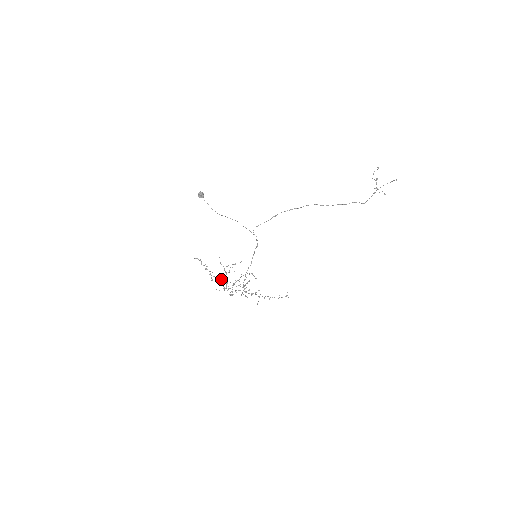
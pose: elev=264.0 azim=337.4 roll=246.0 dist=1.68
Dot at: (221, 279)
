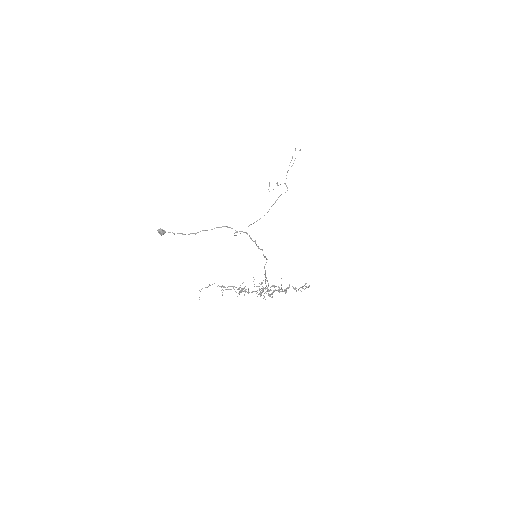
Dot at: occluded
